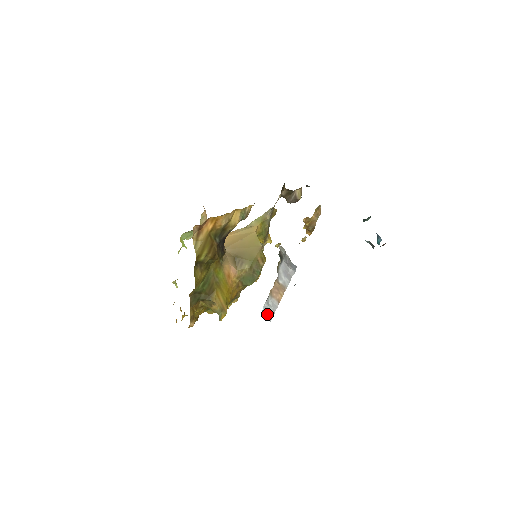
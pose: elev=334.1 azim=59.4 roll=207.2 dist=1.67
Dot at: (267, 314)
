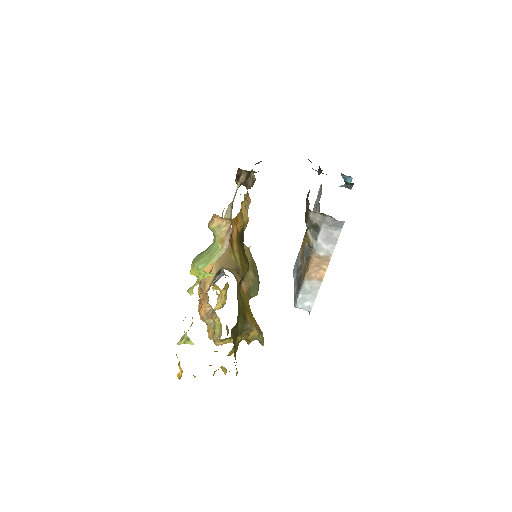
Dot at: (304, 305)
